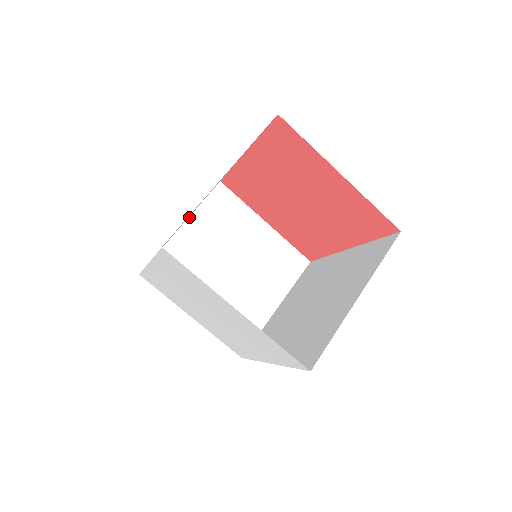
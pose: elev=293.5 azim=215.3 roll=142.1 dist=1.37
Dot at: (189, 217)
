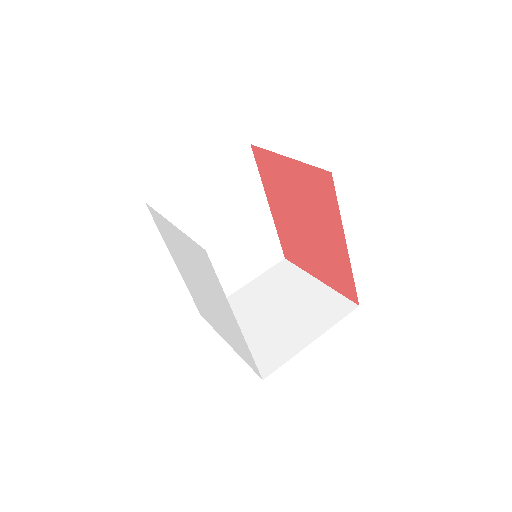
Dot at: (252, 280)
